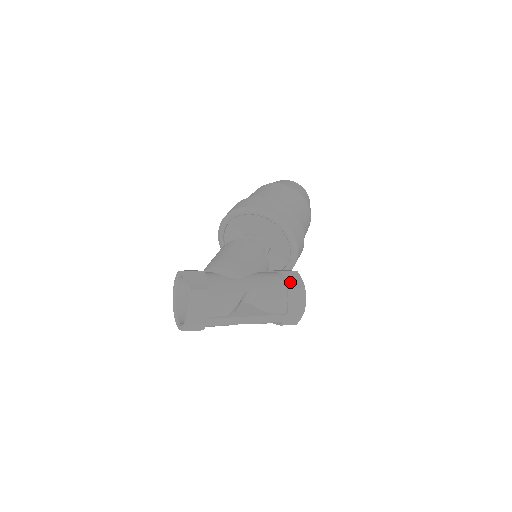
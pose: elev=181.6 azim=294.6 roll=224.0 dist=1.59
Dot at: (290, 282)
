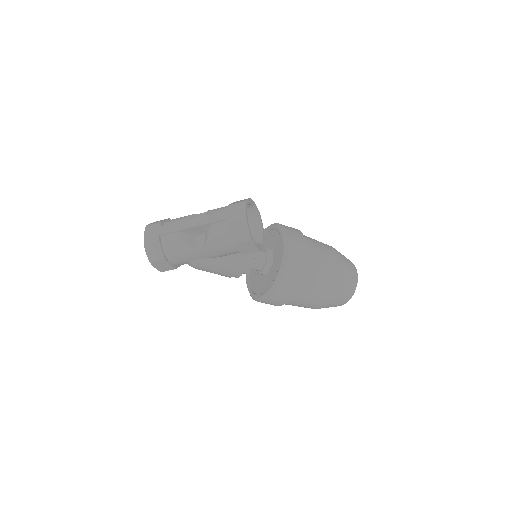
Dot at: occluded
